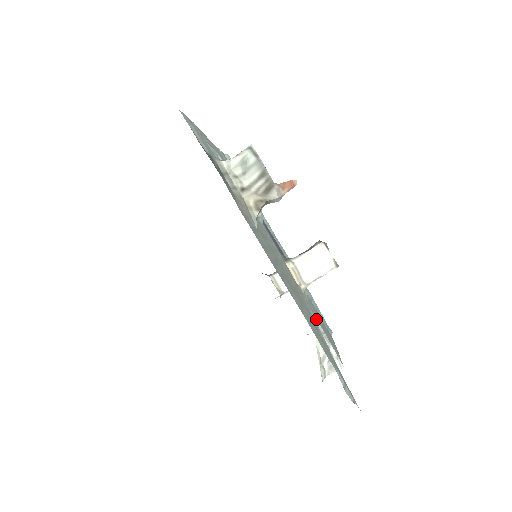
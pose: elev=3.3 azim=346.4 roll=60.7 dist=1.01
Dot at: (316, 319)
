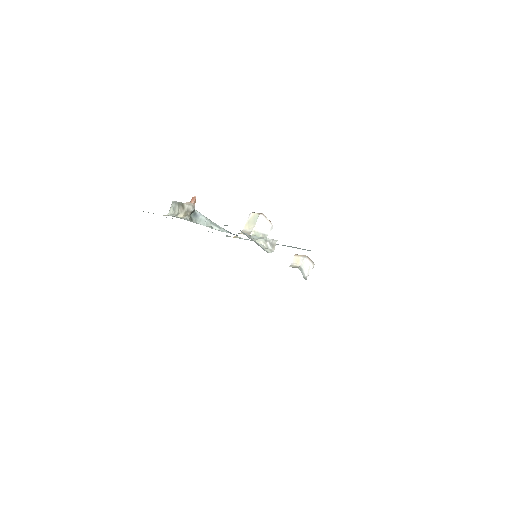
Dot at: (256, 236)
